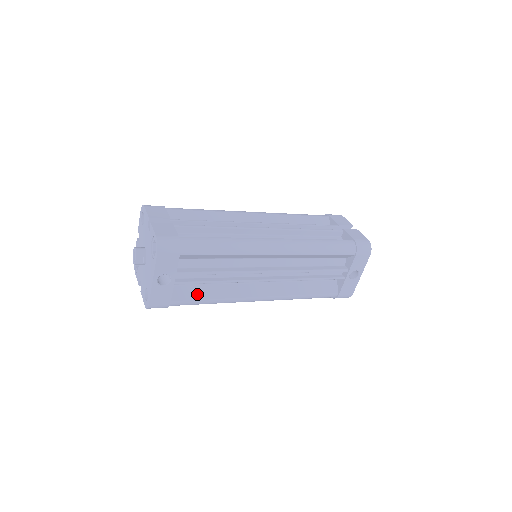
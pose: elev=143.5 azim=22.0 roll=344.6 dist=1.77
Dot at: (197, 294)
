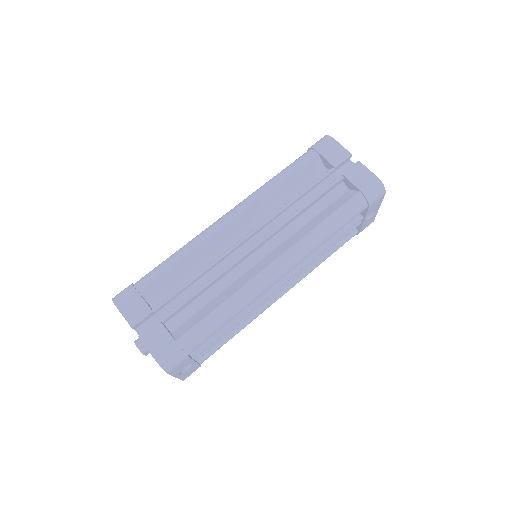
Dot at: (220, 341)
